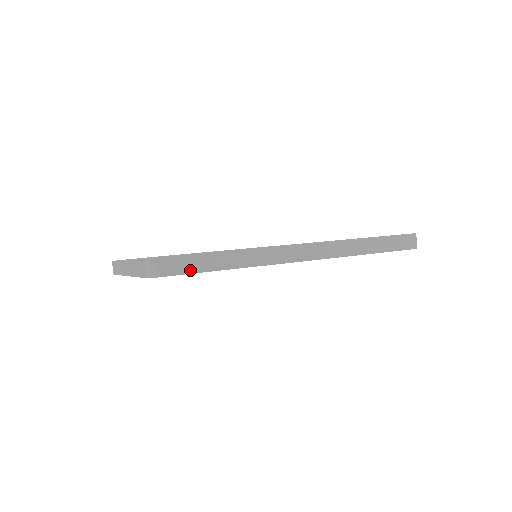
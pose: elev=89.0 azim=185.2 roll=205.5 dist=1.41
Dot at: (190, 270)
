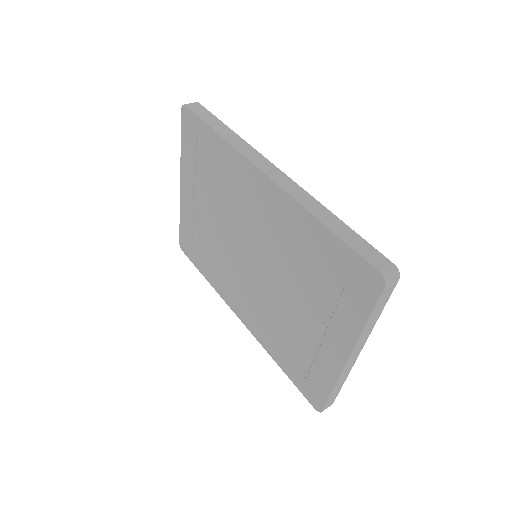
Dot at: (201, 116)
